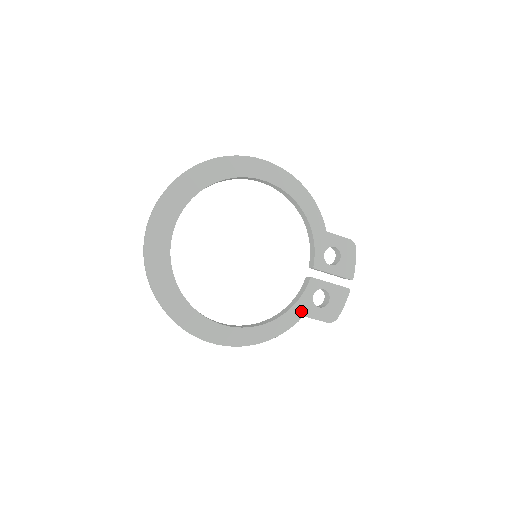
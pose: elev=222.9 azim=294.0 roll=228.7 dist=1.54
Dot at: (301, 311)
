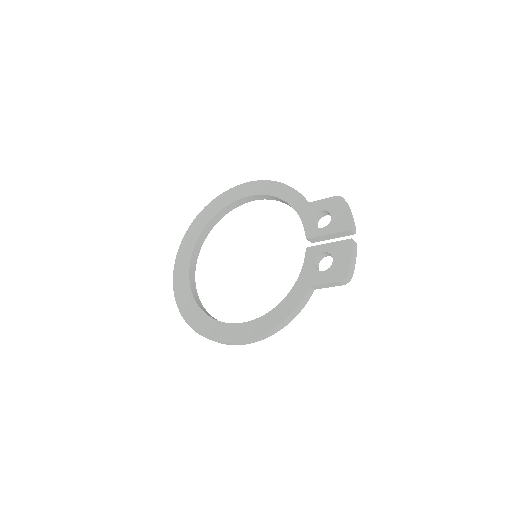
Dot at: (306, 282)
